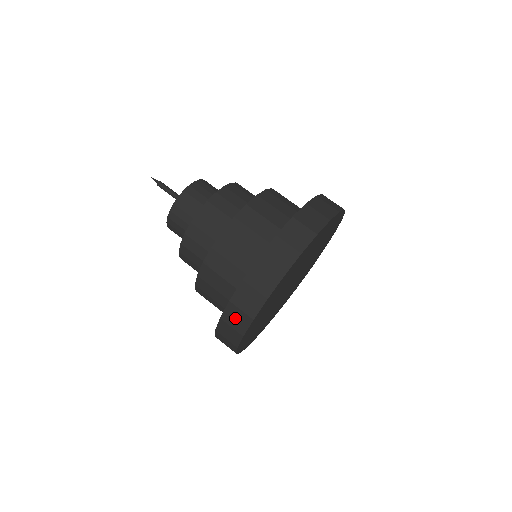
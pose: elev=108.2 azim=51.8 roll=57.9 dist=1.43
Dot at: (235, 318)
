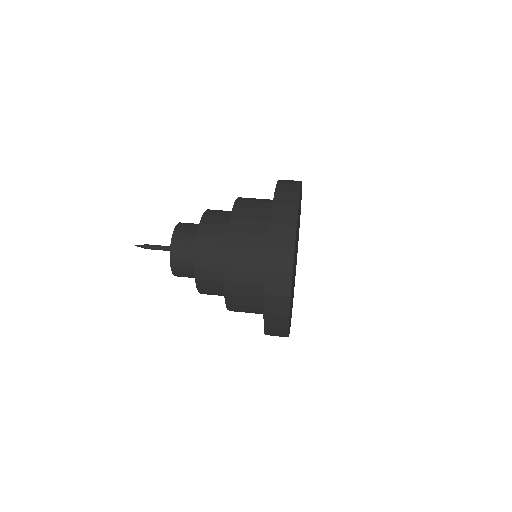
Dot at: (276, 305)
